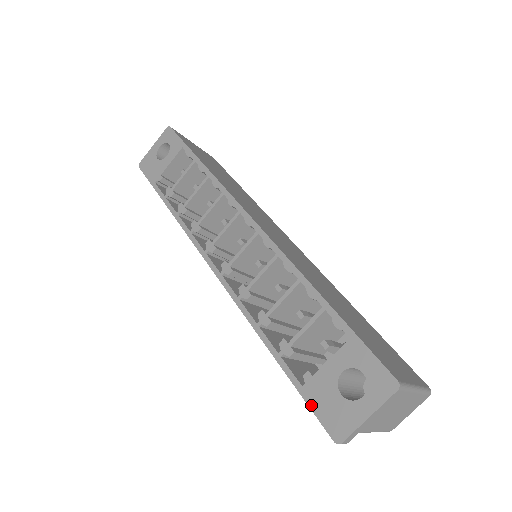
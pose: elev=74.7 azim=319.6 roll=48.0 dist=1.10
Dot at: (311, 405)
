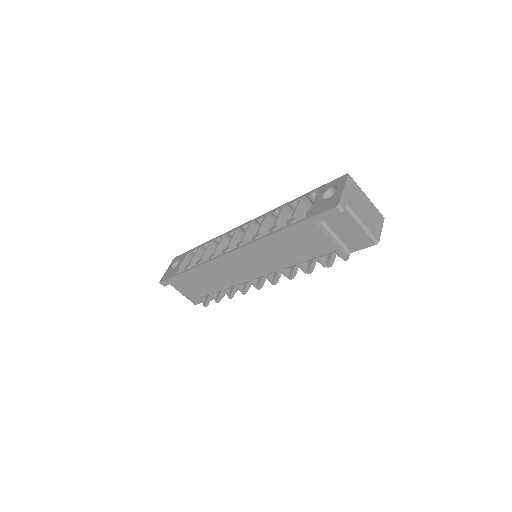
Dot at: (316, 214)
